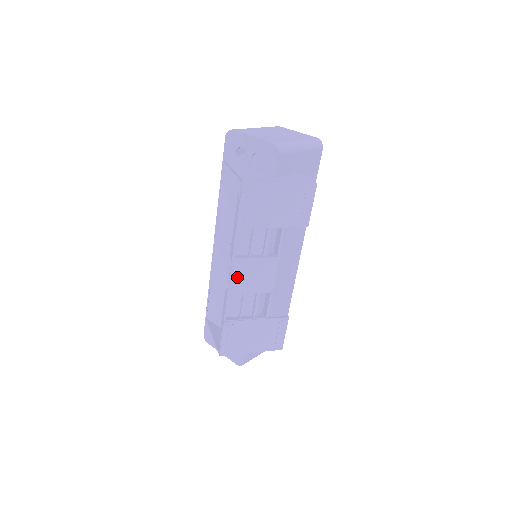
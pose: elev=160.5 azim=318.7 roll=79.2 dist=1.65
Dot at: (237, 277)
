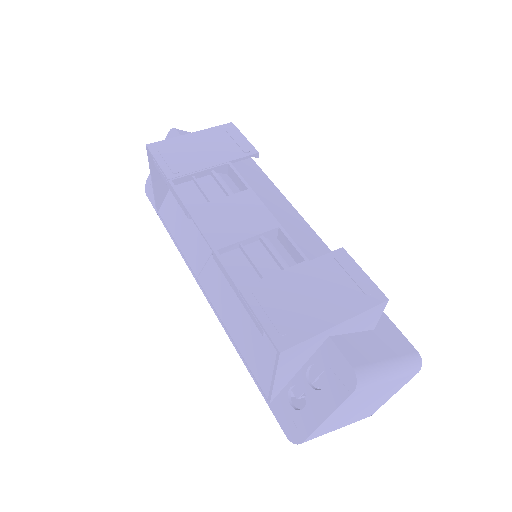
Dot at: (211, 227)
